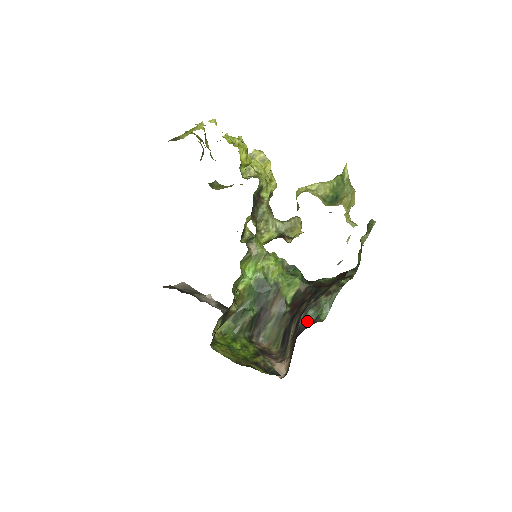
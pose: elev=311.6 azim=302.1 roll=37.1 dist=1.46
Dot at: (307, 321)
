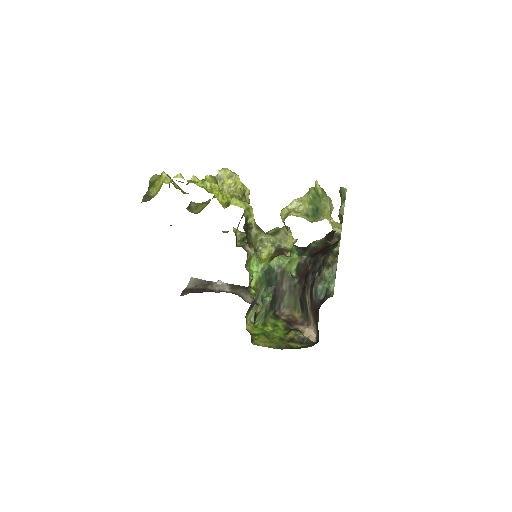
Dot at: (319, 294)
